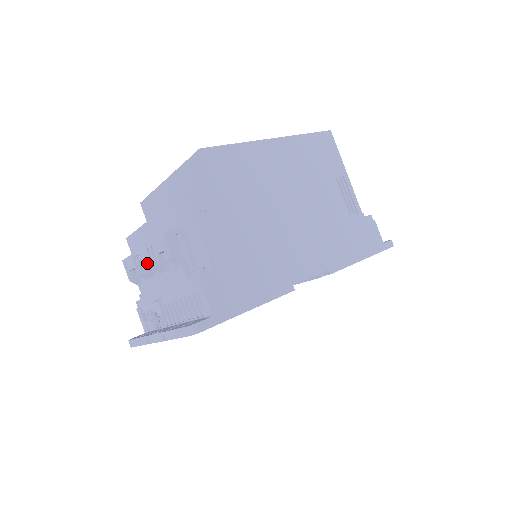
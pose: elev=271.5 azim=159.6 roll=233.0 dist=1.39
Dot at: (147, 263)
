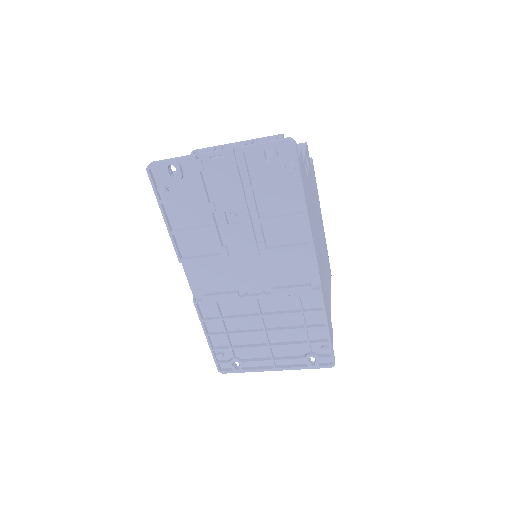
Dot at: occluded
